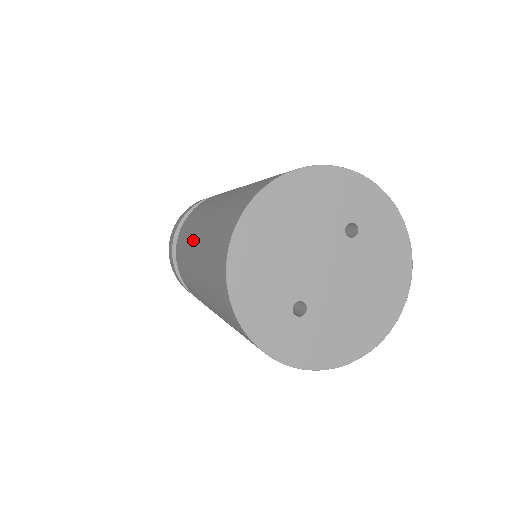
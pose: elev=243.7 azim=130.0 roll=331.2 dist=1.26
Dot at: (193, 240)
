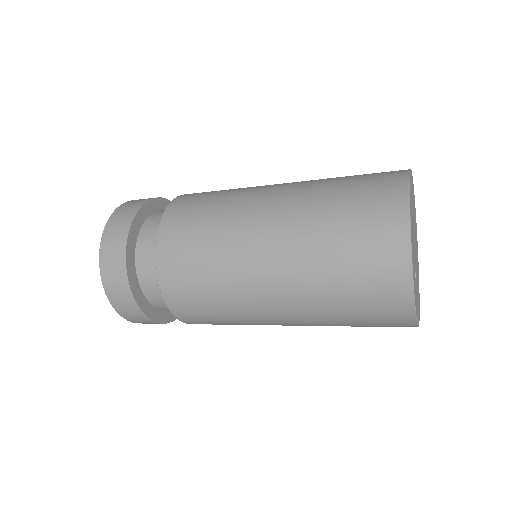
Dot at: (254, 229)
